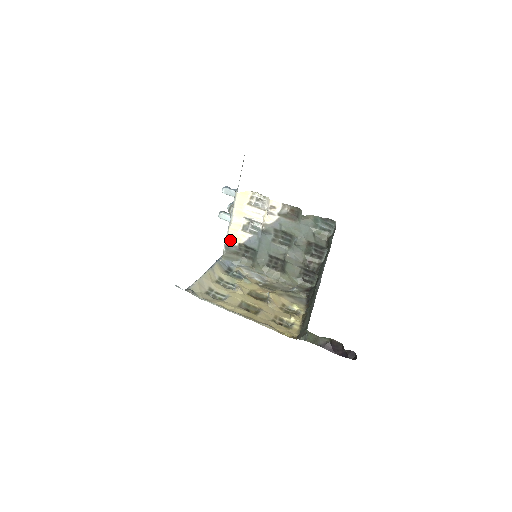
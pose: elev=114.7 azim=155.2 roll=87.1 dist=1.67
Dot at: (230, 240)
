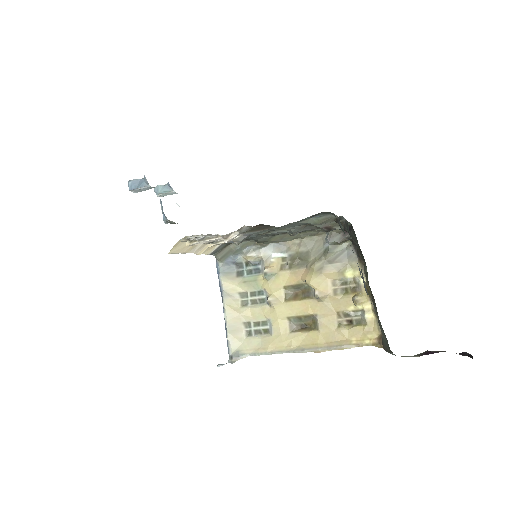
Dot at: (209, 252)
